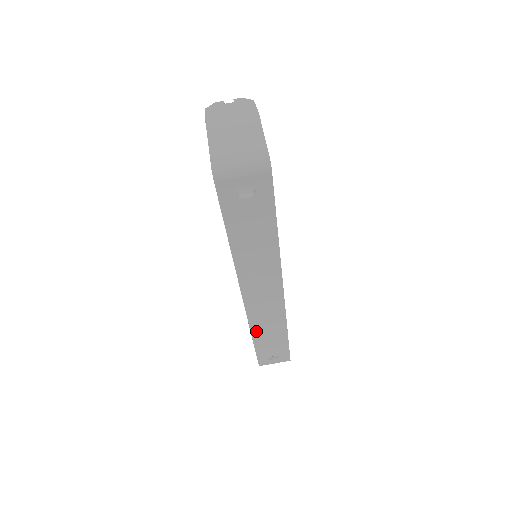
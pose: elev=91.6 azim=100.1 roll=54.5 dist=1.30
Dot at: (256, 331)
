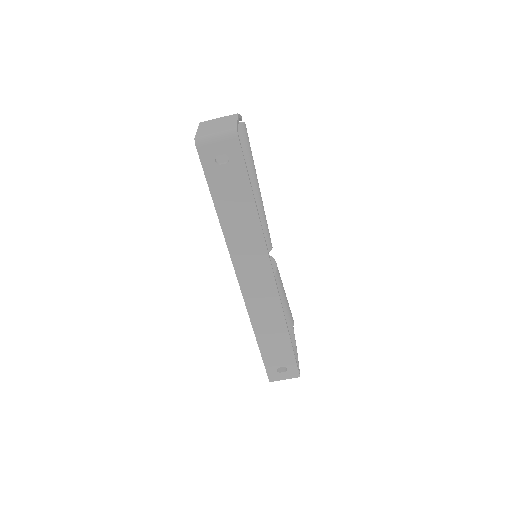
Dot at: (258, 327)
